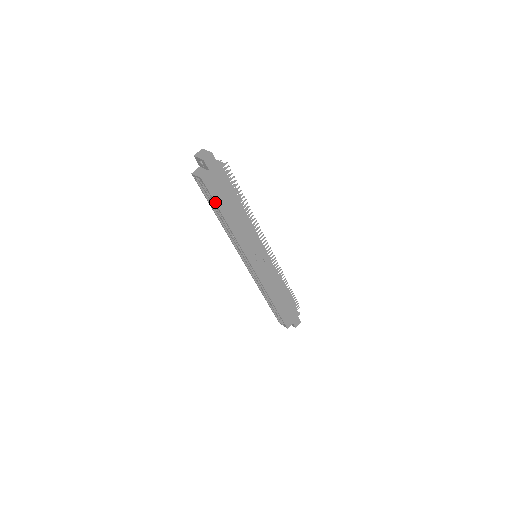
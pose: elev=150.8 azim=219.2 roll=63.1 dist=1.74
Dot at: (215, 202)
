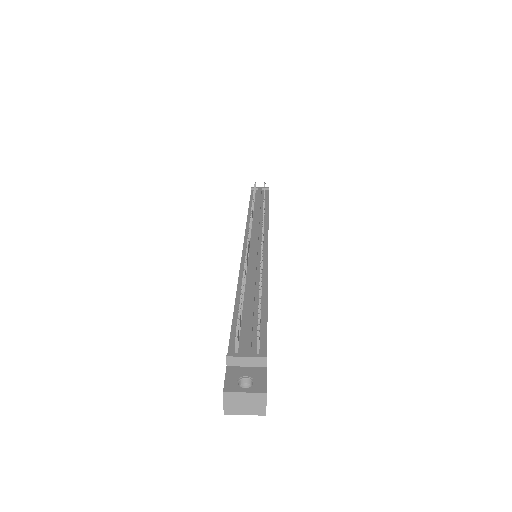
Dot at: occluded
